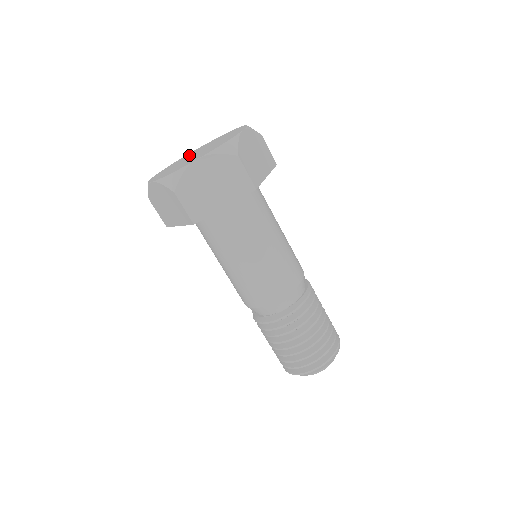
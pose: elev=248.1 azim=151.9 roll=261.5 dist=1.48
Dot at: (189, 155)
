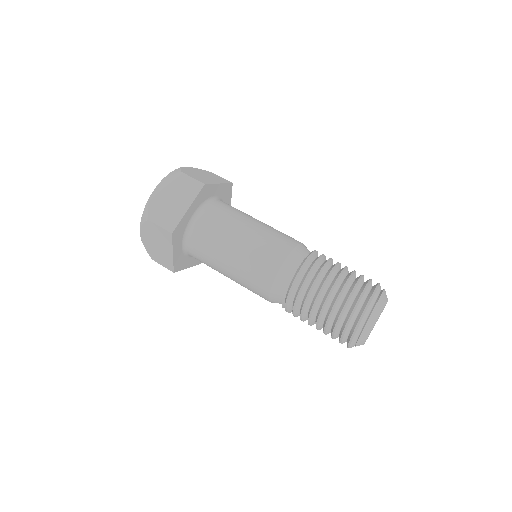
Dot at: occluded
